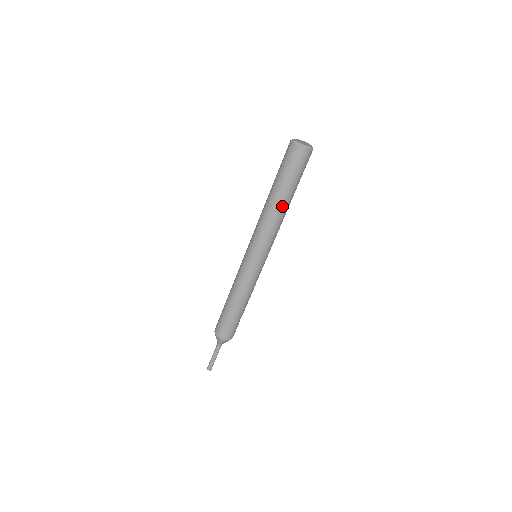
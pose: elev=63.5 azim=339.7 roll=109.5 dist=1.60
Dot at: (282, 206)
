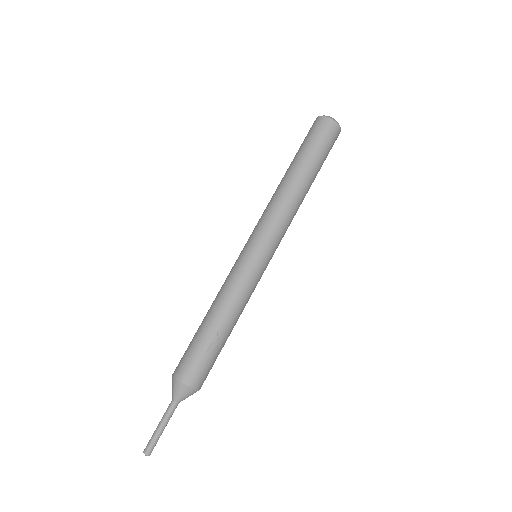
Dot at: (296, 181)
